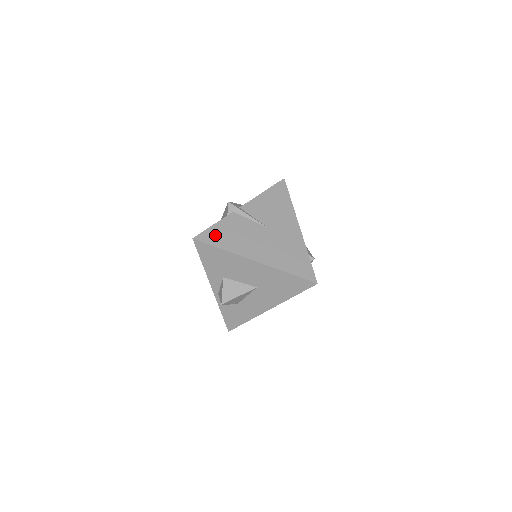
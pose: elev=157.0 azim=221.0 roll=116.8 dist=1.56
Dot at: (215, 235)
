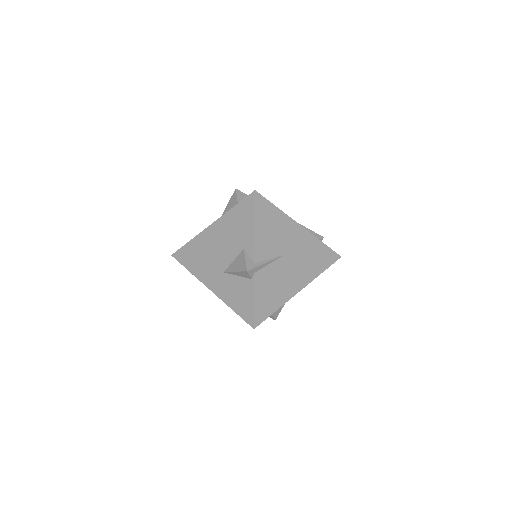
Dot at: (263, 307)
